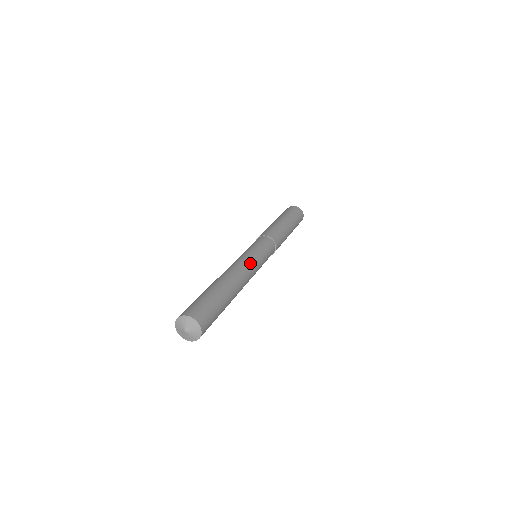
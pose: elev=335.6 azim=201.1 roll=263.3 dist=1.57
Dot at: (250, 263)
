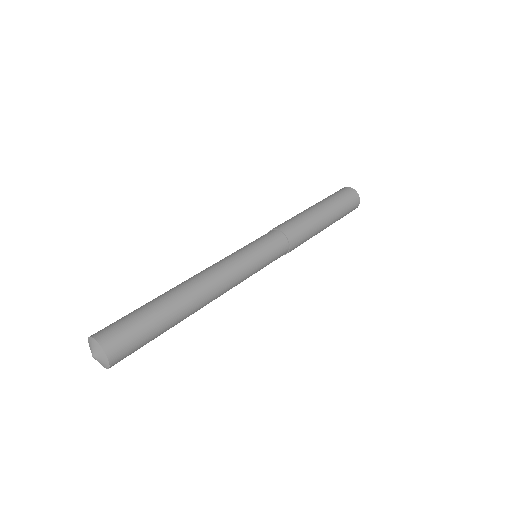
Dot at: (226, 264)
